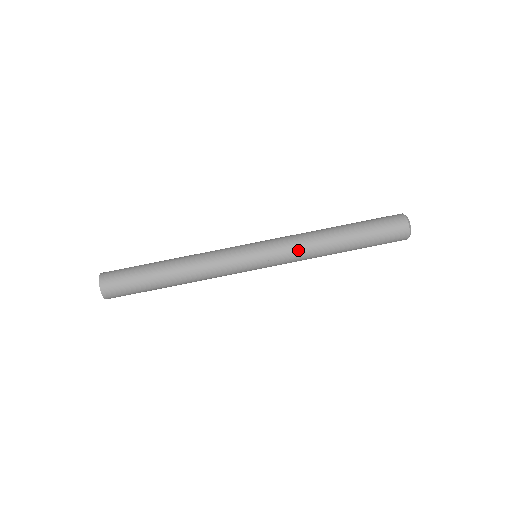
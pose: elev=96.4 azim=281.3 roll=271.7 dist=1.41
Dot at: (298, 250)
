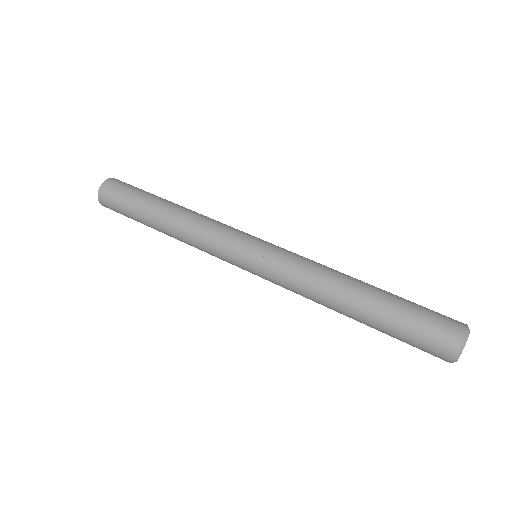
Dot at: (306, 263)
